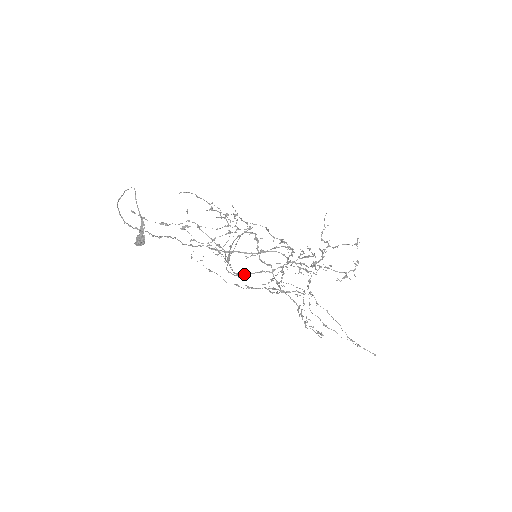
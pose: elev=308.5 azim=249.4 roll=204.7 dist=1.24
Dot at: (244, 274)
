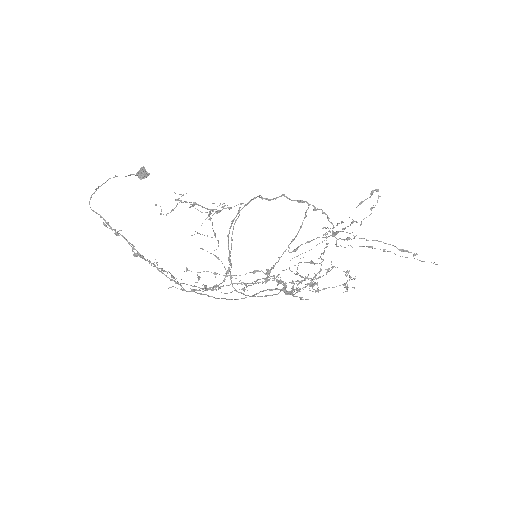
Dot at: occluded
